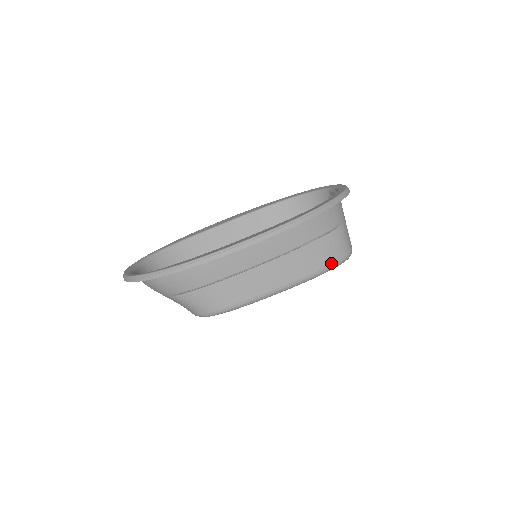
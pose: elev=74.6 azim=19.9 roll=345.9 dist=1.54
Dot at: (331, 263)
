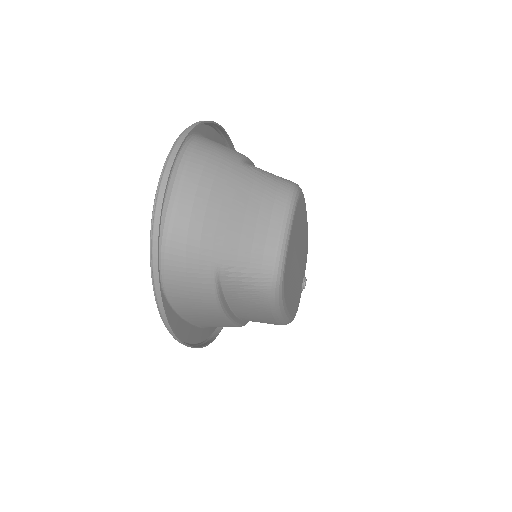
Dot at: occluded
